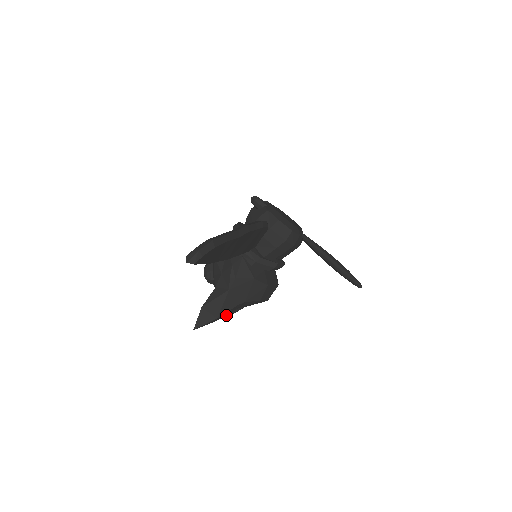
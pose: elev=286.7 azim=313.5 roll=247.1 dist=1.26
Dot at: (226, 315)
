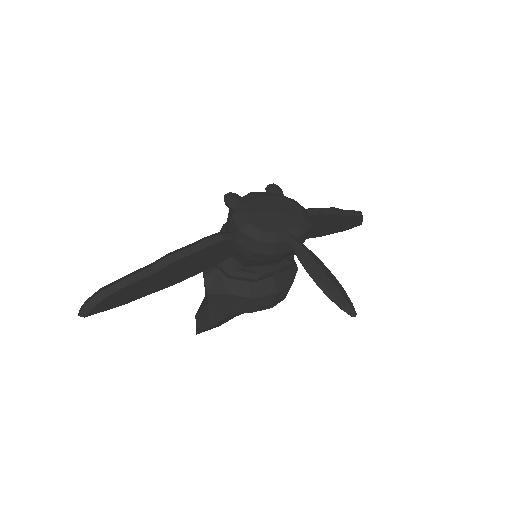
Dot at: occluded
